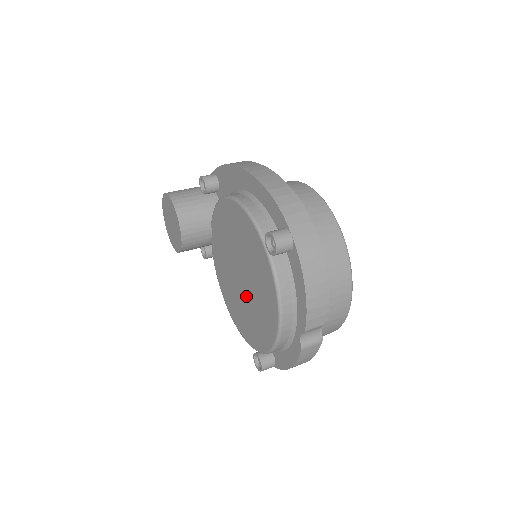
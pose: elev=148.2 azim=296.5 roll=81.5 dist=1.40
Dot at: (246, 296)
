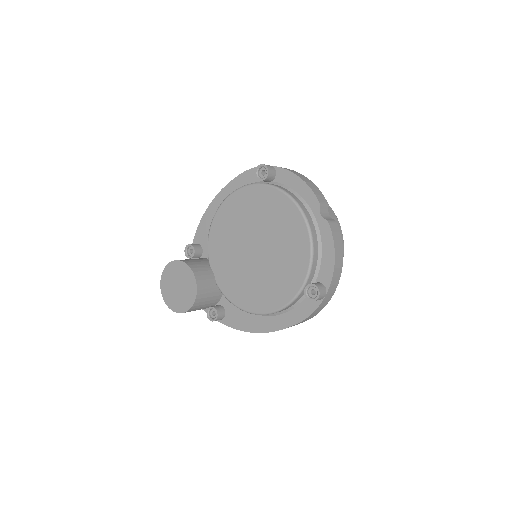
Dot at: (268, 254)
